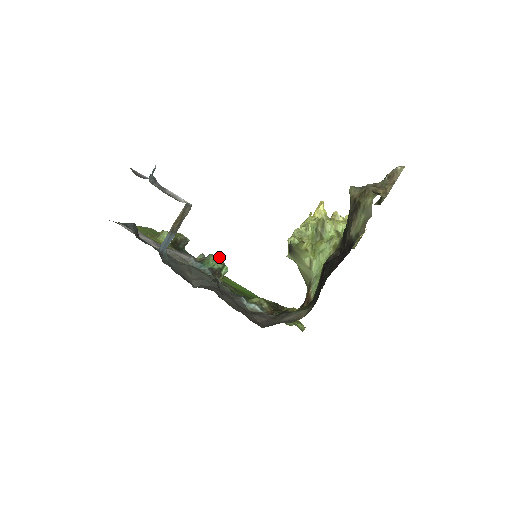
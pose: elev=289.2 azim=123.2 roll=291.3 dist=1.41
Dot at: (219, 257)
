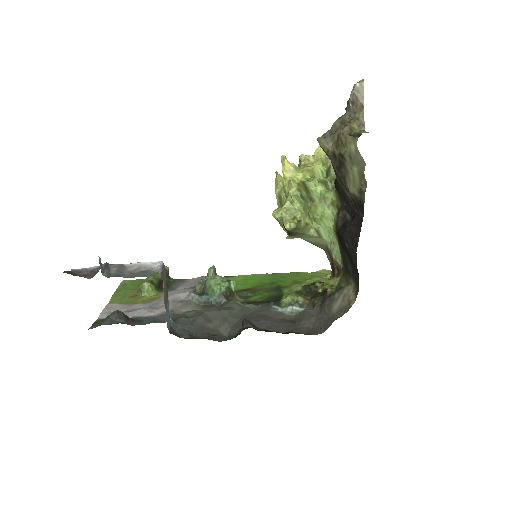
Dot at: (217, 275)
